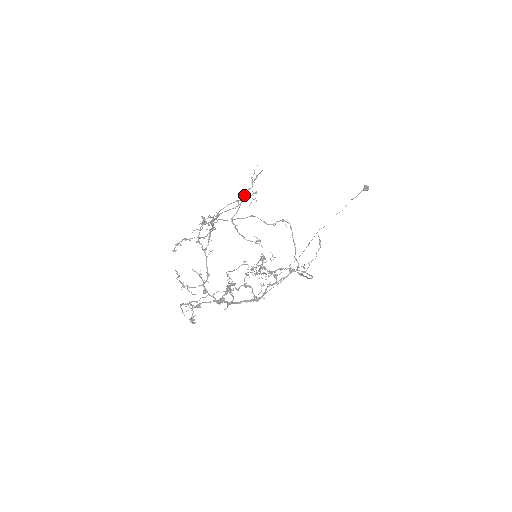
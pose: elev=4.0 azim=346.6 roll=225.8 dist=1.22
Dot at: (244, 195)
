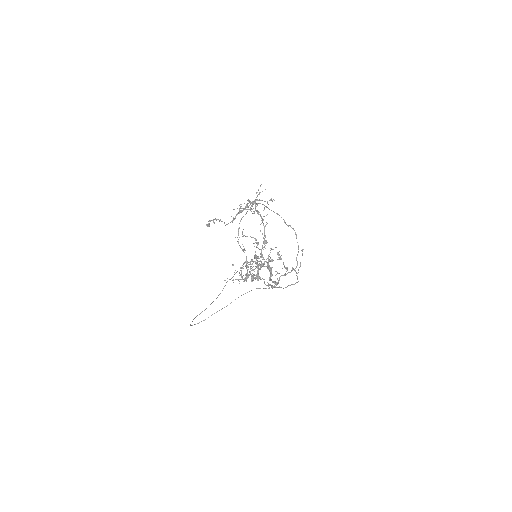
Dot at: occluded
